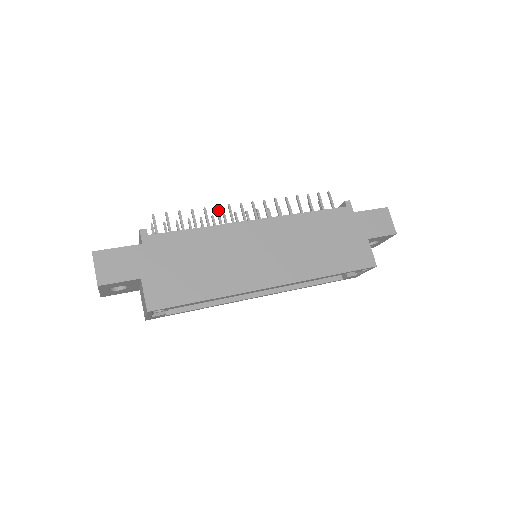
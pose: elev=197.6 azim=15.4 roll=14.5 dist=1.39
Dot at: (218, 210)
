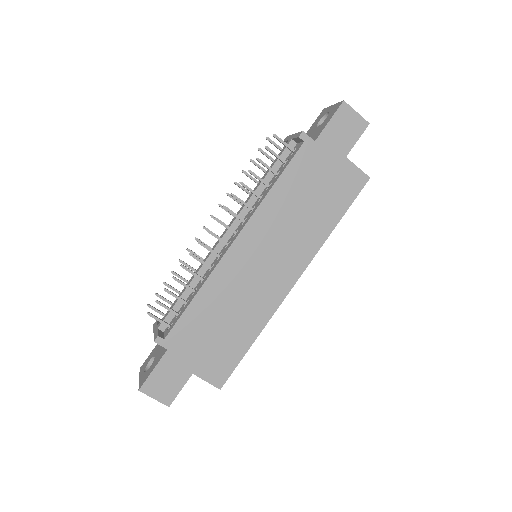
Dot at: (194, 257)
